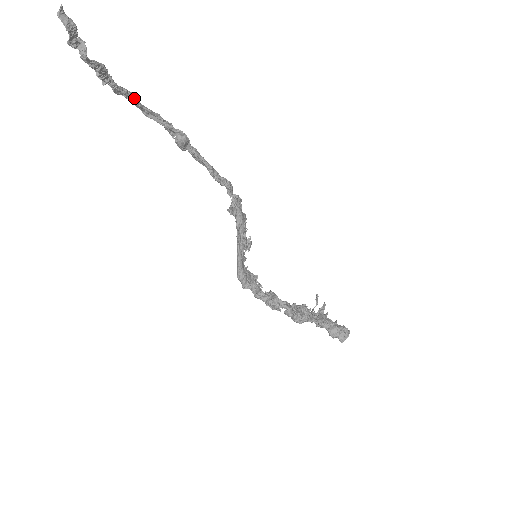
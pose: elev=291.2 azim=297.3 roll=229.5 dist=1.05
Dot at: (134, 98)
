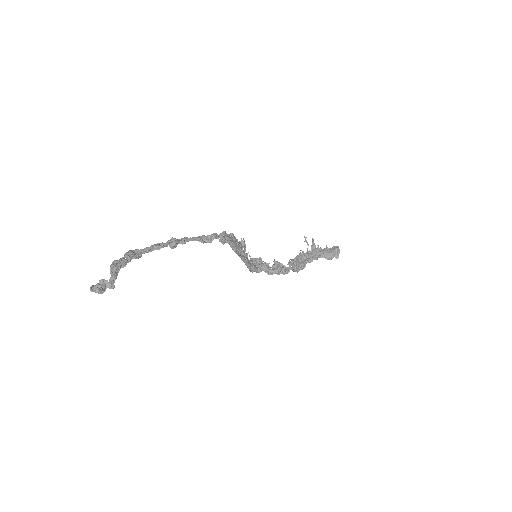
Dot at: (133, 253)
